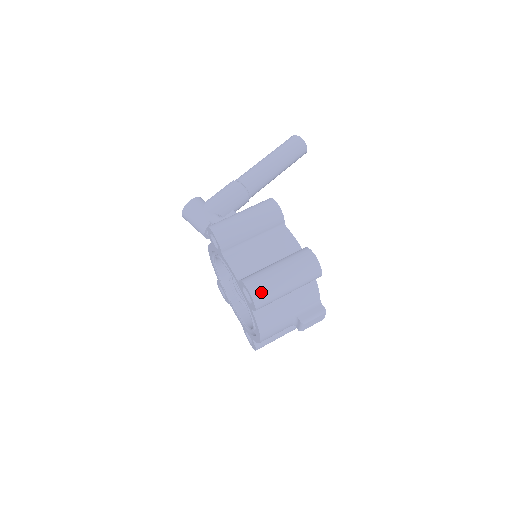
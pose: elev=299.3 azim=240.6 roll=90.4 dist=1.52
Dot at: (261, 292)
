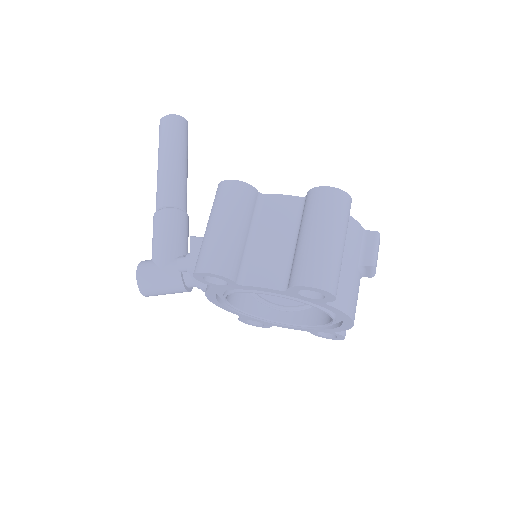
Dot at: (325, 275)
